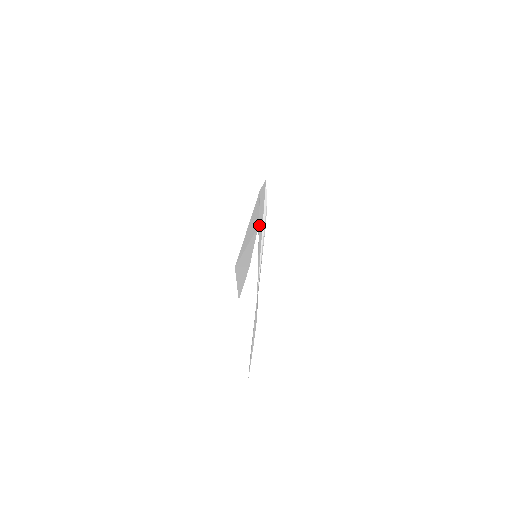
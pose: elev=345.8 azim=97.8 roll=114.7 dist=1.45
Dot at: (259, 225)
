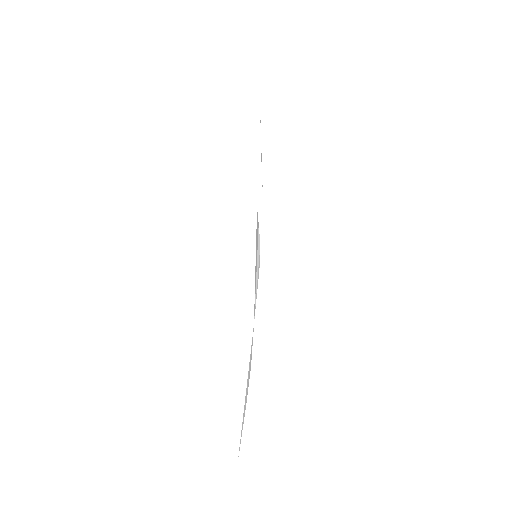
Dot at: (256, 243)
